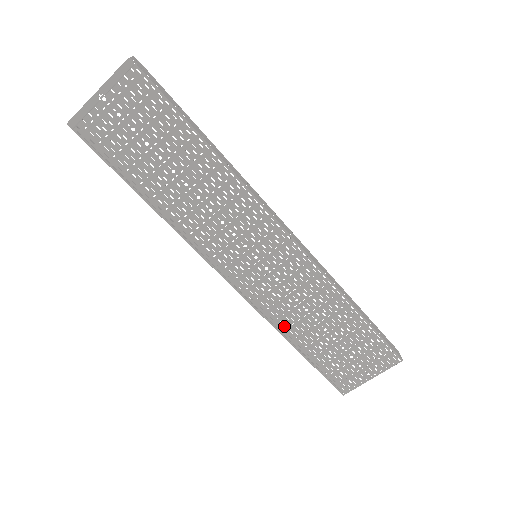
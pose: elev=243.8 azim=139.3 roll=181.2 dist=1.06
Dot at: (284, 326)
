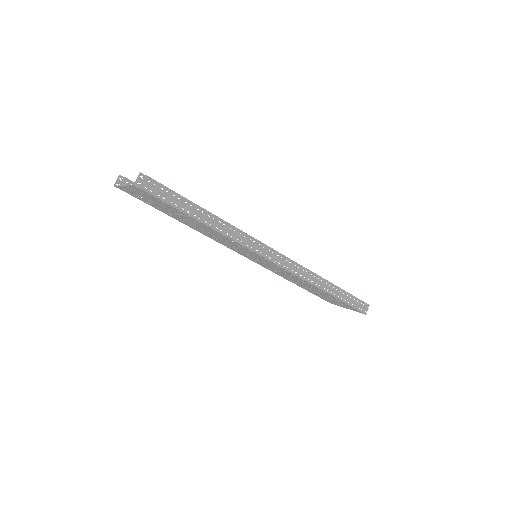
Dot at: (284, 277)
